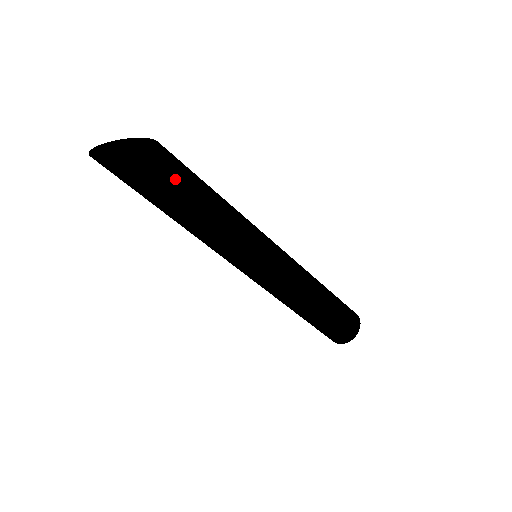
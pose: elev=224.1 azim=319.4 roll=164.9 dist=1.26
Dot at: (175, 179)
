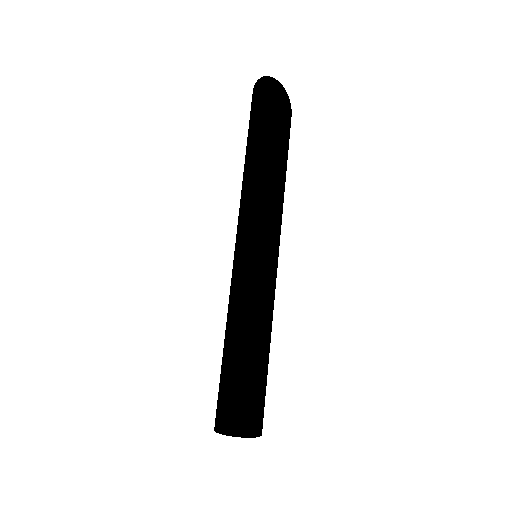
Dot at: (282, 135)
